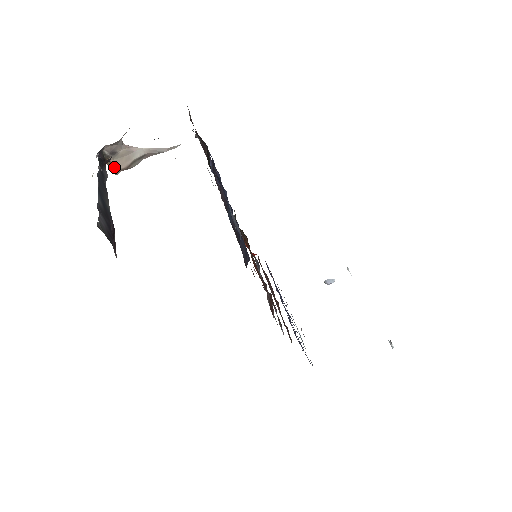
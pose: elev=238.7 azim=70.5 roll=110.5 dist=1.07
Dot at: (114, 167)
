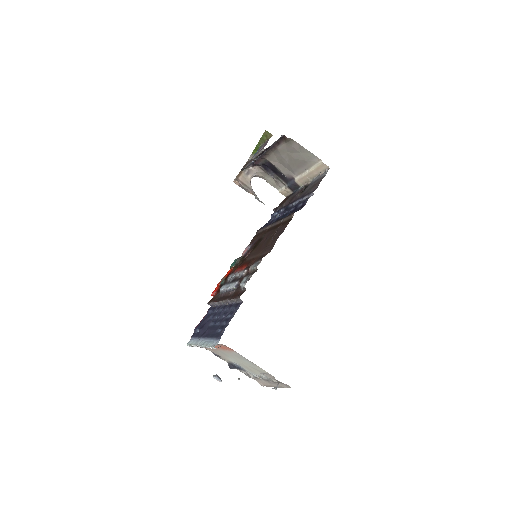
Dot at: (239, 177)
